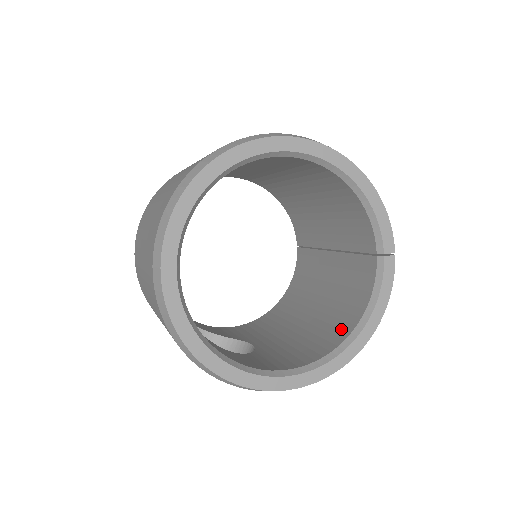
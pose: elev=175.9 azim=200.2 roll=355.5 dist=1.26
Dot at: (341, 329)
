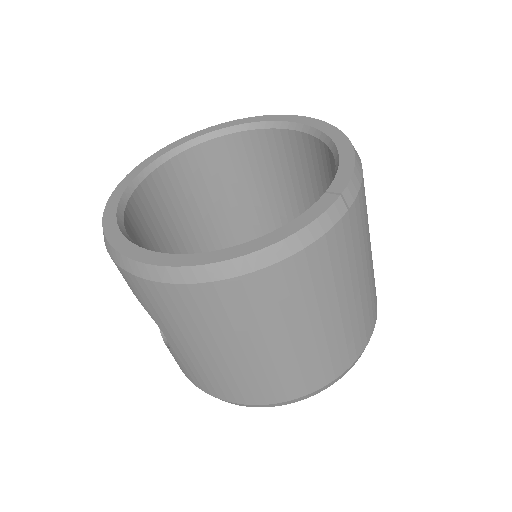
Dot at: occluded
